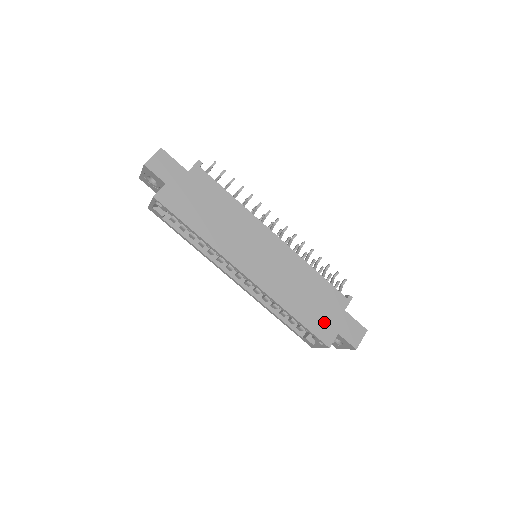
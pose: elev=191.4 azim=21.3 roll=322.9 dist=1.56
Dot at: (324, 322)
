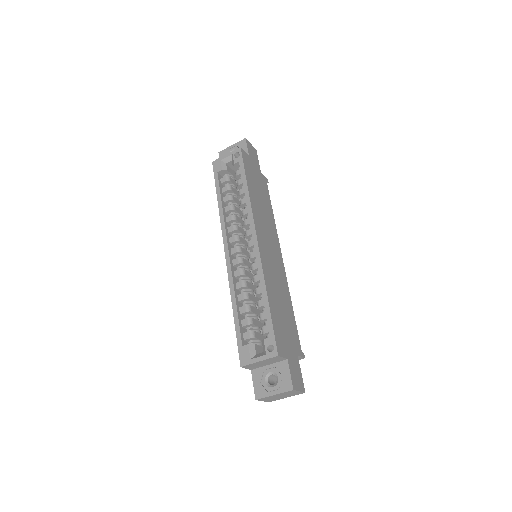
Dot at: (283, 337)
